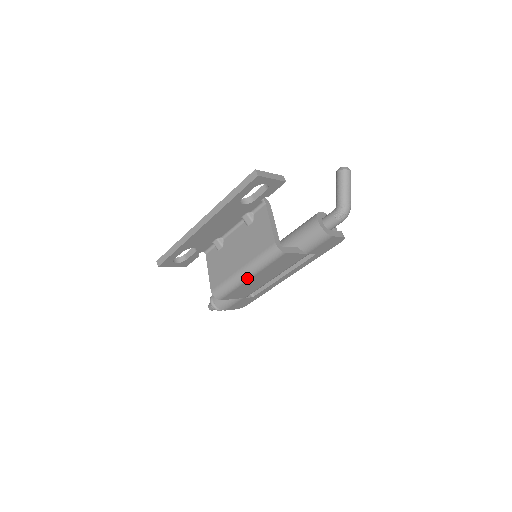
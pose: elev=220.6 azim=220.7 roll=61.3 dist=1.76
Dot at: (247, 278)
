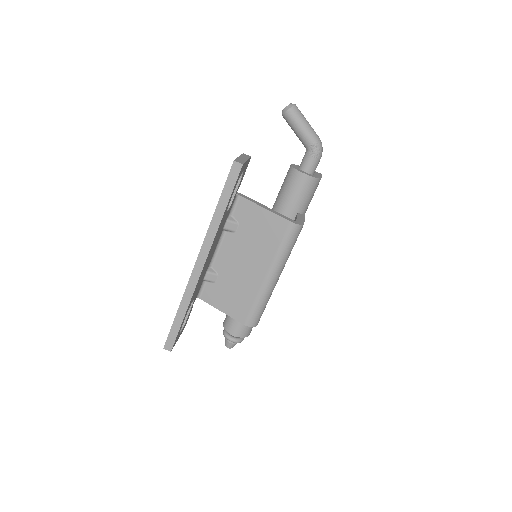
Dot at: (277, 280)
